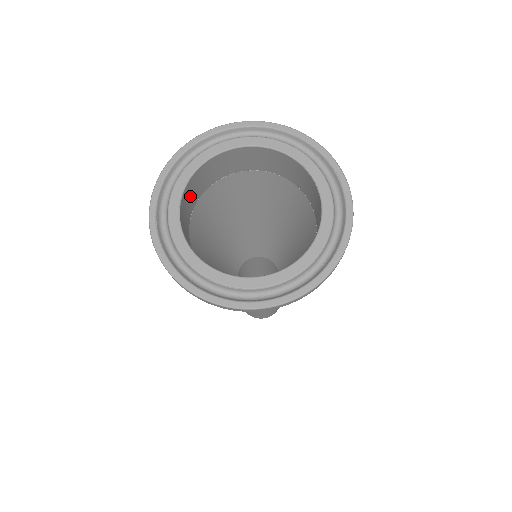
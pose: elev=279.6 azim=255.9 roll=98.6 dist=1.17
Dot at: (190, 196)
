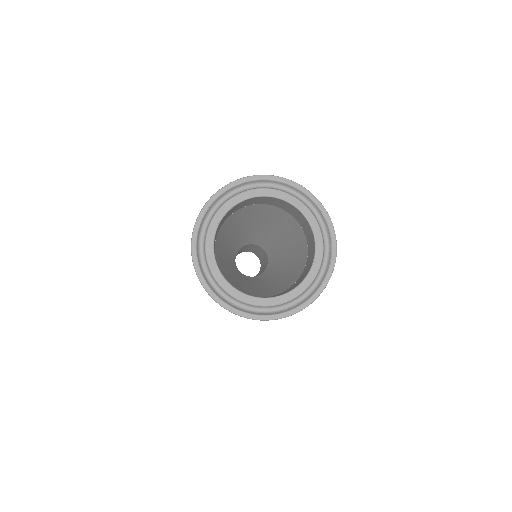
Dot at: (236, 208)
